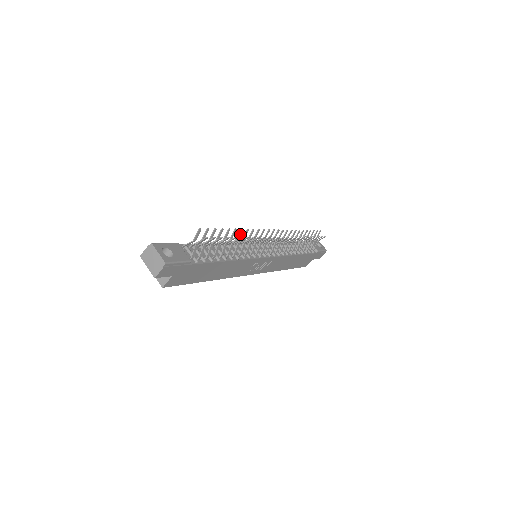
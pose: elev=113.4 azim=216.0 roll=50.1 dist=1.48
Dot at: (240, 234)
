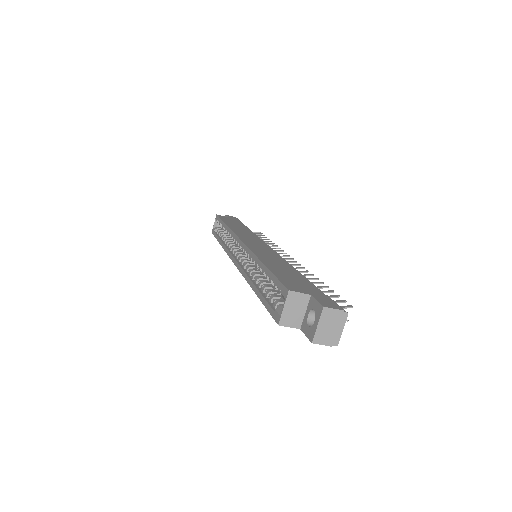
Dot at: (311, 279)
